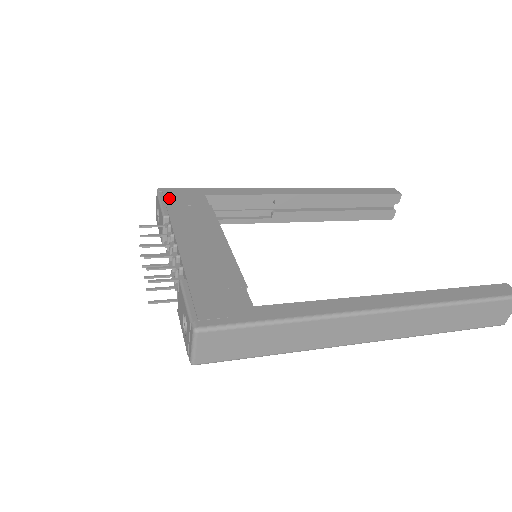
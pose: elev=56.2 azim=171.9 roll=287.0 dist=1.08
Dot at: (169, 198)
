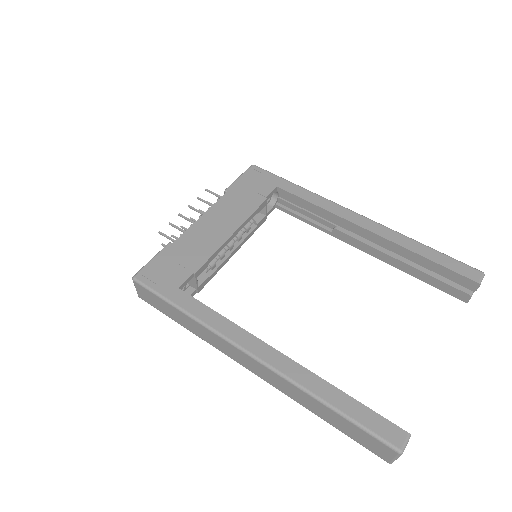
Dot at: (247, 177)
